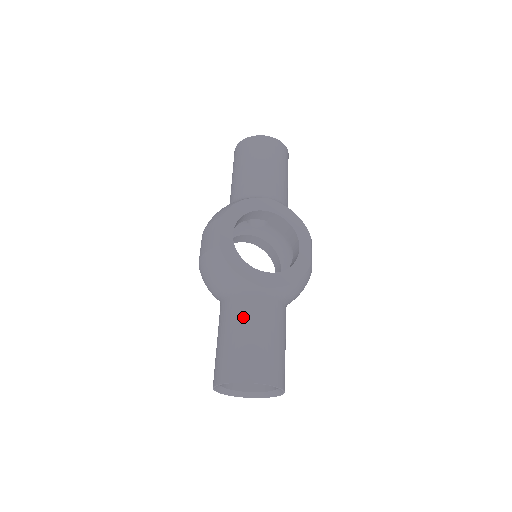
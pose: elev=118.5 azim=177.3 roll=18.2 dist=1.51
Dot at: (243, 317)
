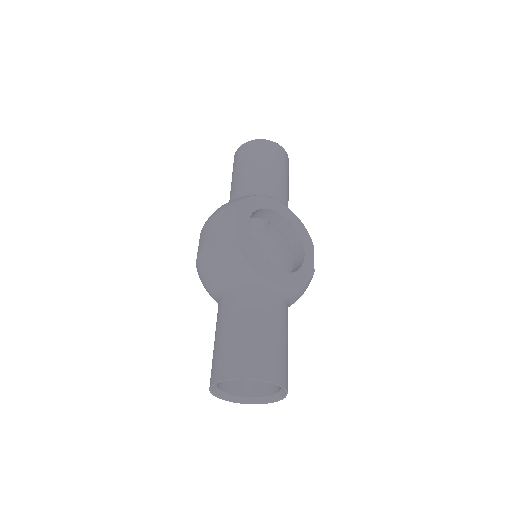
Dot at: (254, 312)
